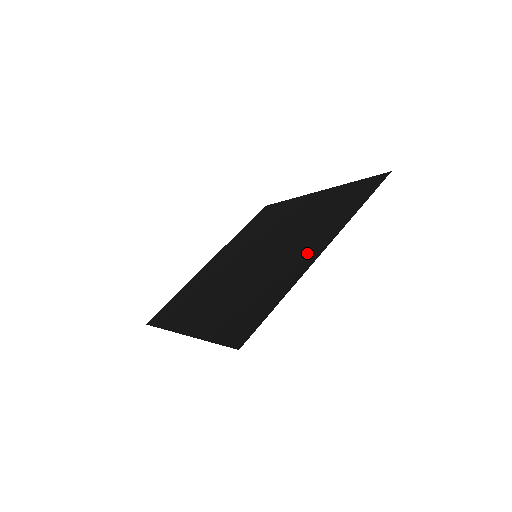
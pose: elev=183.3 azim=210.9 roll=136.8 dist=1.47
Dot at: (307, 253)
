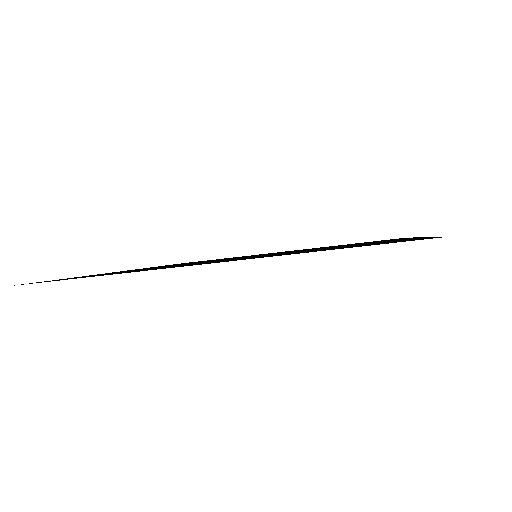
Dot at: occluded
